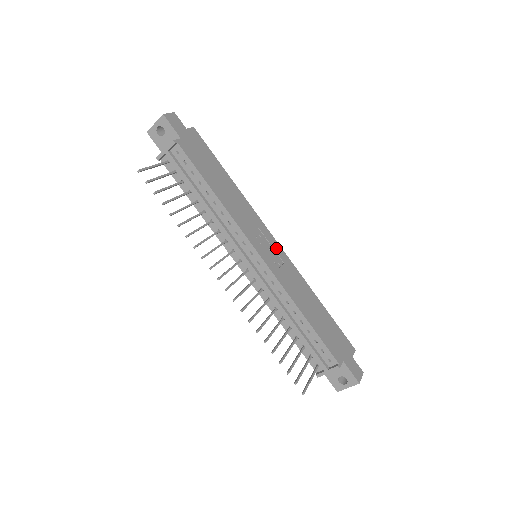
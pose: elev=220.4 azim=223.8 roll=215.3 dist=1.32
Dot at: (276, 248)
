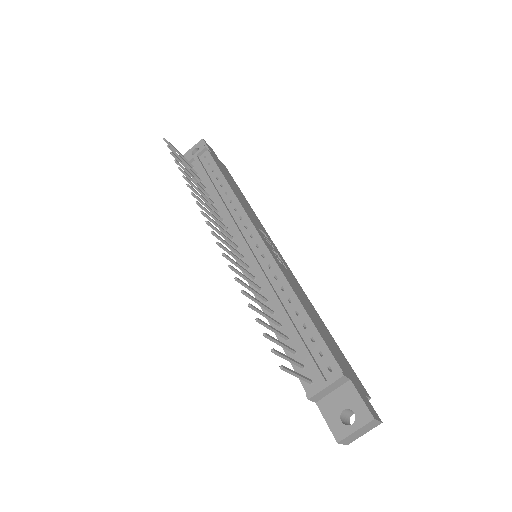
Dot at: (281, 258)
